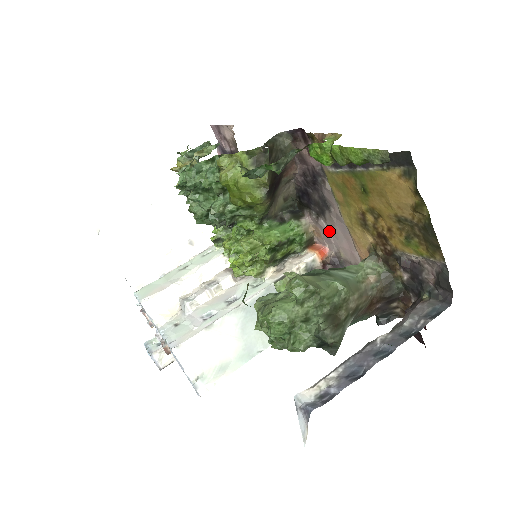
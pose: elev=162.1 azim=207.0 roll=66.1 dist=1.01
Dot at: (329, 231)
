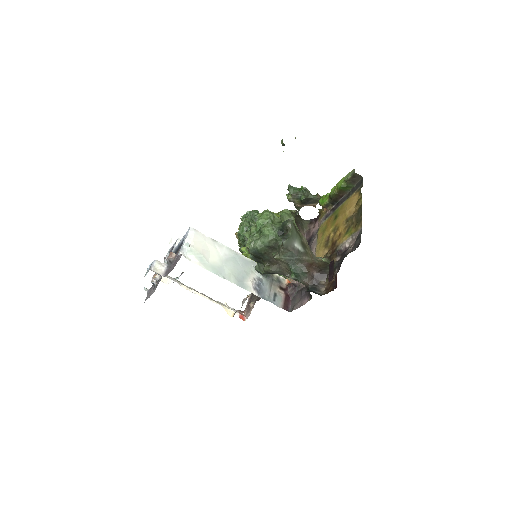
Dot at: occluded
